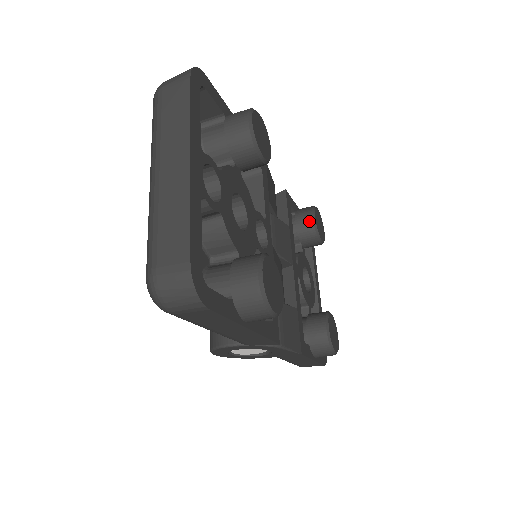
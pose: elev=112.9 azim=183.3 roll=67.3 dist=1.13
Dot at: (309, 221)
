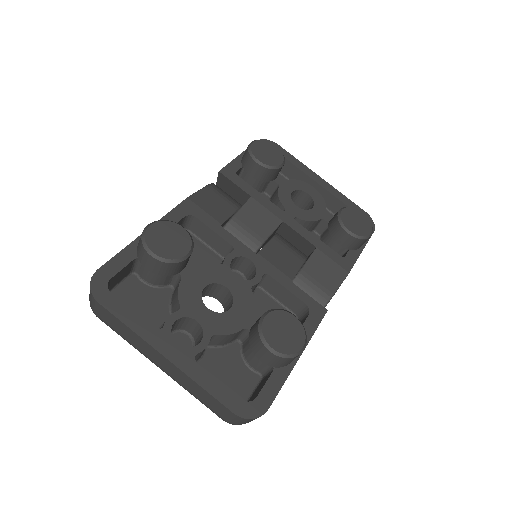
Dot at: (258, 168)
